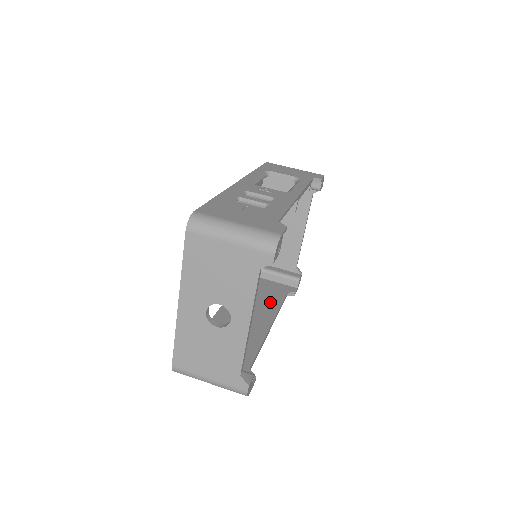
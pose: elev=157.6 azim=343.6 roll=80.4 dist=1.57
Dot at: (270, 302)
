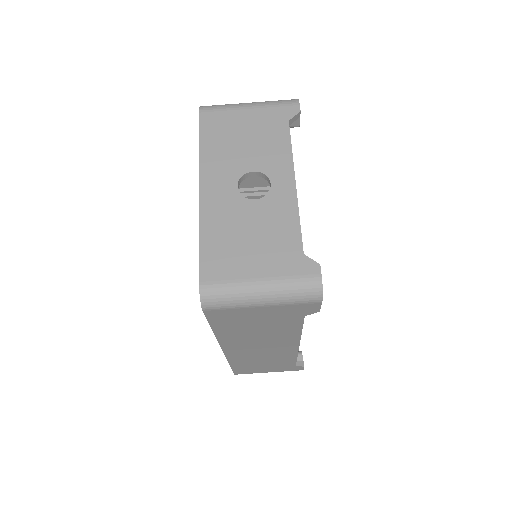
Dot at: occluded
